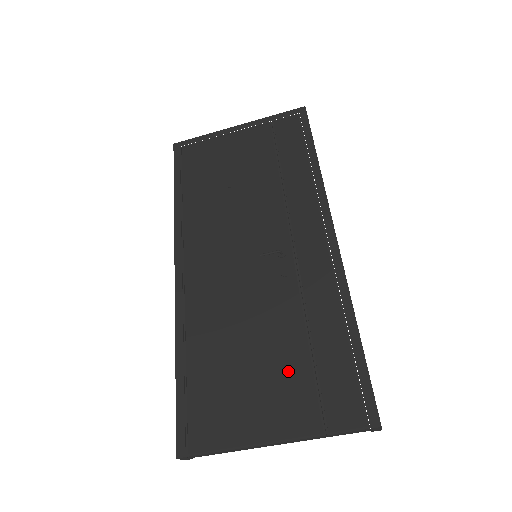
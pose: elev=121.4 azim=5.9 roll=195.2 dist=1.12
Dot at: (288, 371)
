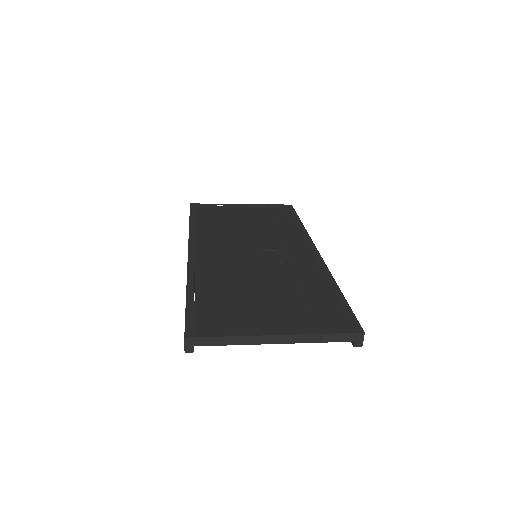
Dot at: (286, 303)
